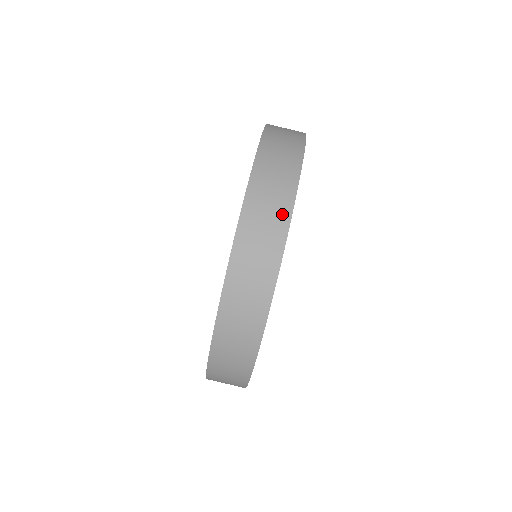
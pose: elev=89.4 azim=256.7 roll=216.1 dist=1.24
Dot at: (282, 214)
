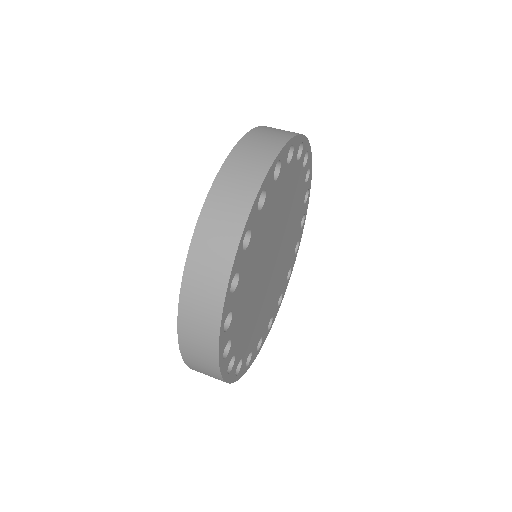
Dot at: occluded
